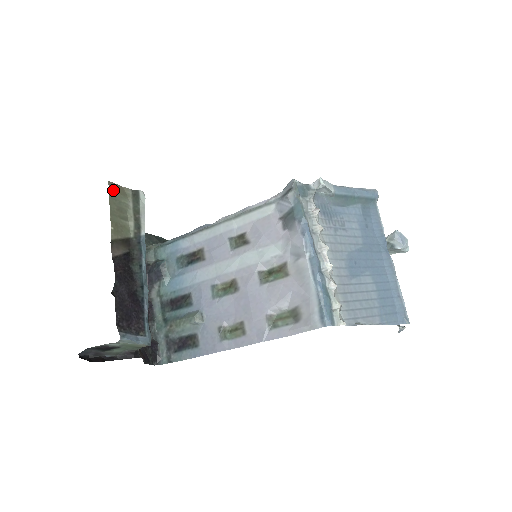
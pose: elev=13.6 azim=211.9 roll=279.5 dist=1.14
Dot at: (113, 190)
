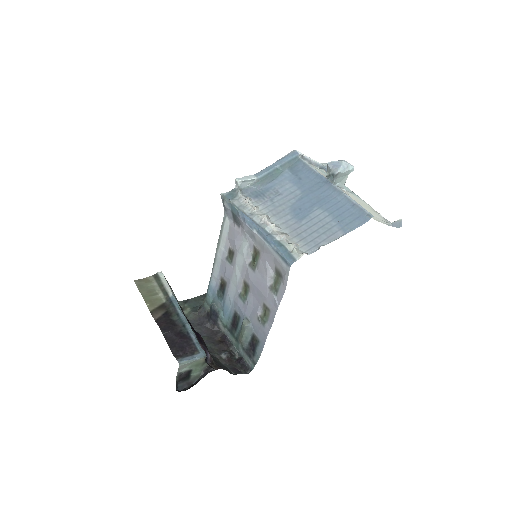
Dot at: (139, 284)
